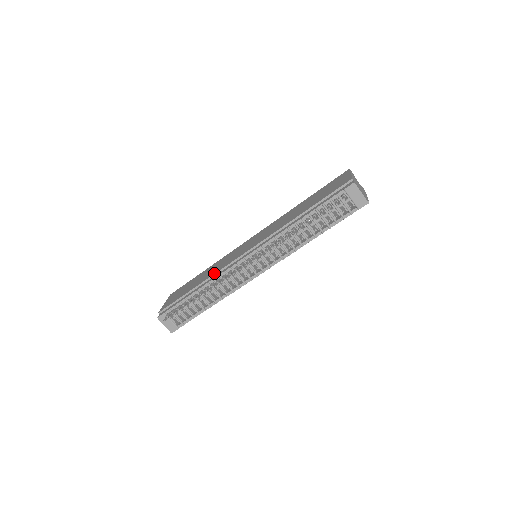
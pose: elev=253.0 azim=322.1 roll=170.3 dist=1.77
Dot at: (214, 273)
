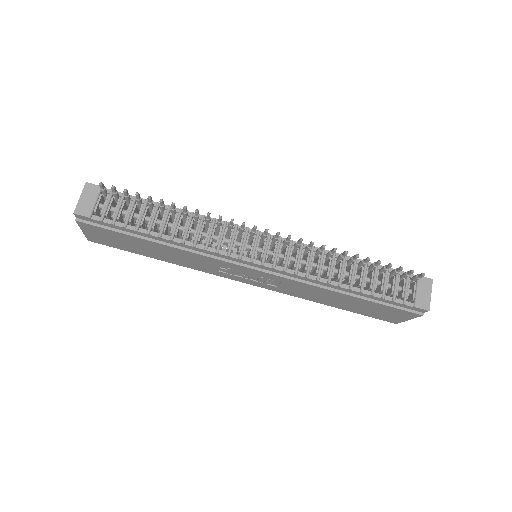
Dot at: occluded
